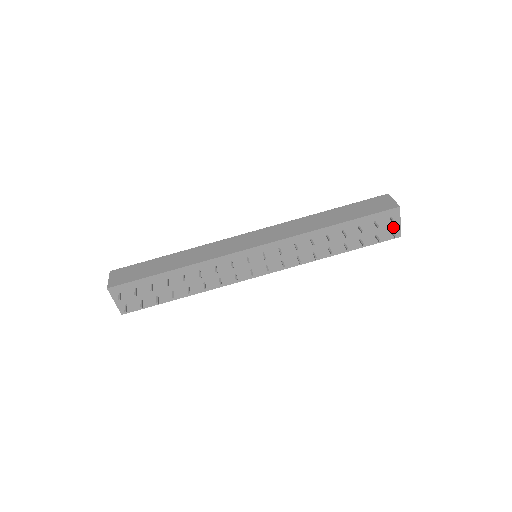
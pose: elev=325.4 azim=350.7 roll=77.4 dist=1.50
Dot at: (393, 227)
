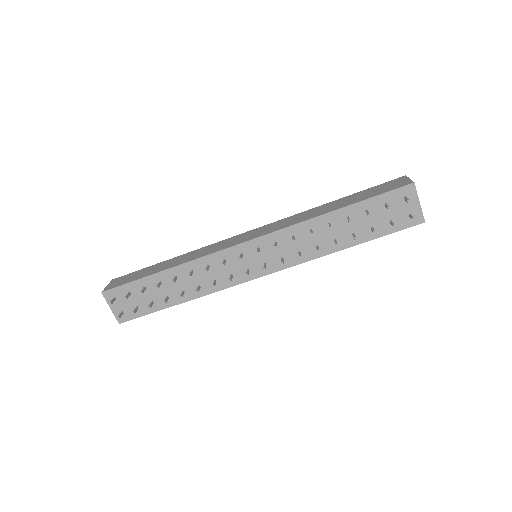
Dot at: (411, 210)
